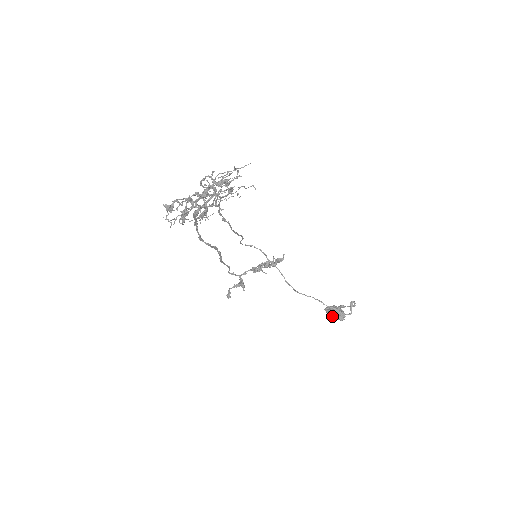
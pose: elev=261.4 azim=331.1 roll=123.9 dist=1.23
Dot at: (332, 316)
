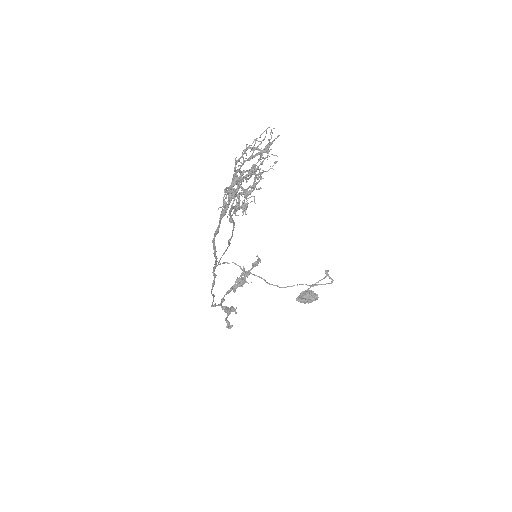
Dot at: (307, 301)
